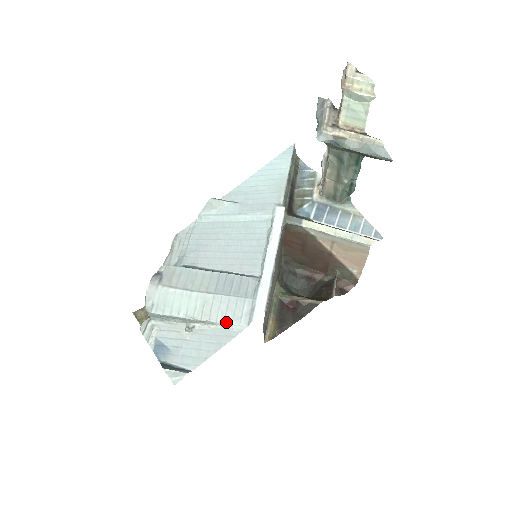
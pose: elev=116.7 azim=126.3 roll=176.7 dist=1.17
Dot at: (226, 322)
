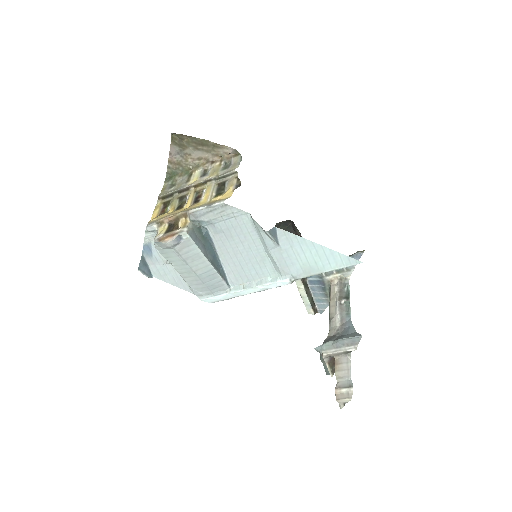
Dot at: (189, 286)
